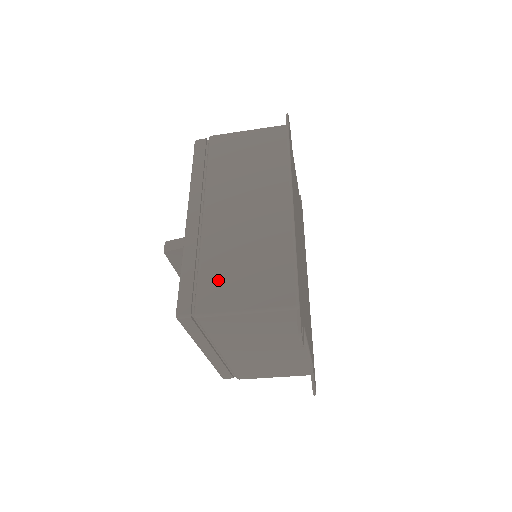
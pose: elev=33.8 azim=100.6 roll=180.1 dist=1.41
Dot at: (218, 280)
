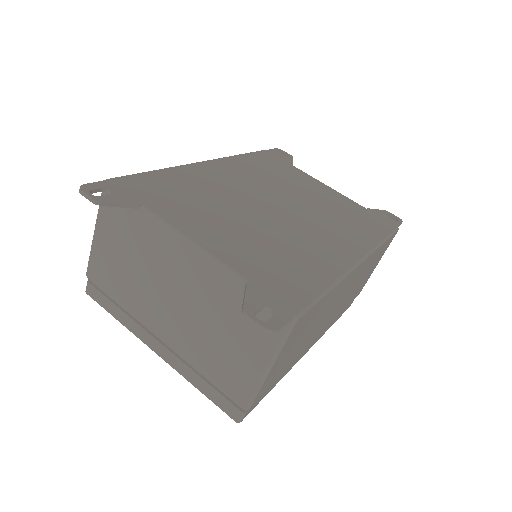
Dot at: occluded
